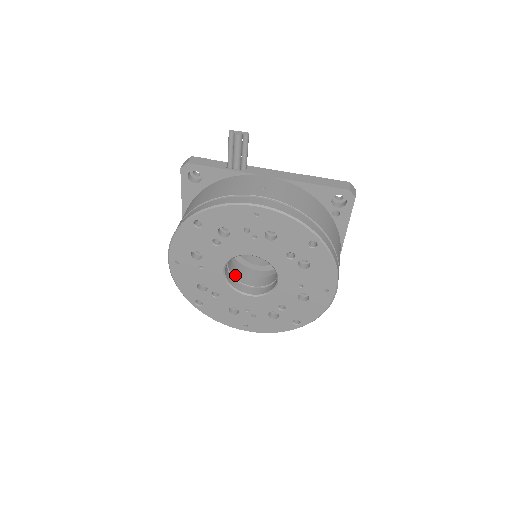
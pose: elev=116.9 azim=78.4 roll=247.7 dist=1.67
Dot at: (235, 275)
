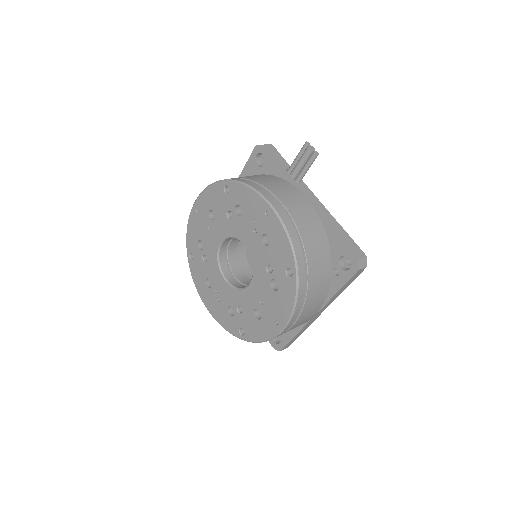
Dot at: (230, 257)
